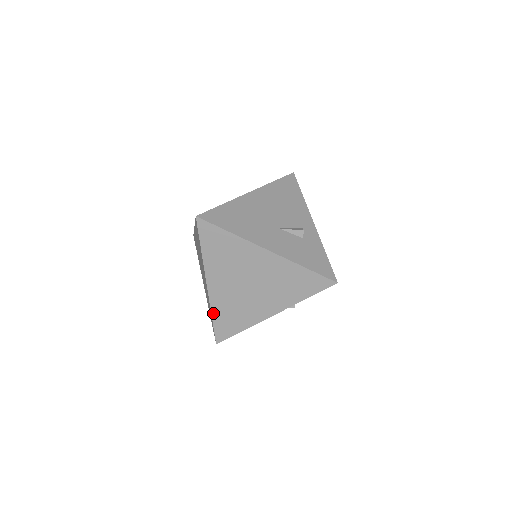
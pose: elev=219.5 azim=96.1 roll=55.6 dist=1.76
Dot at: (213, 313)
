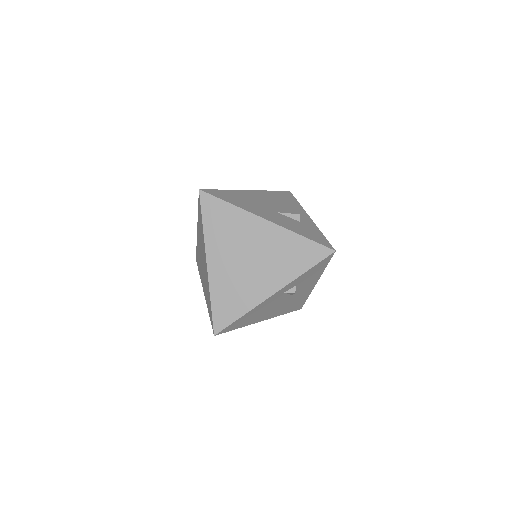
Dot at: (212, 296)
